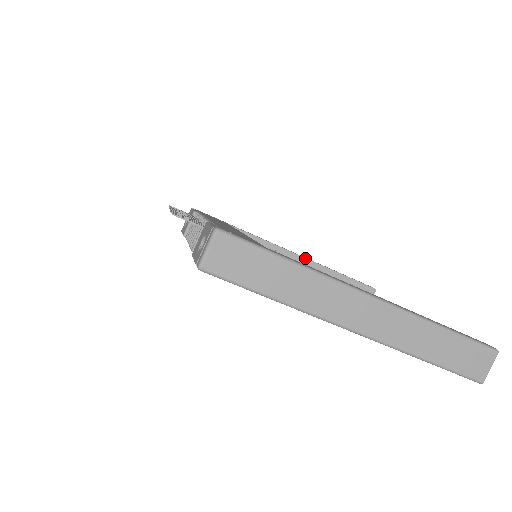
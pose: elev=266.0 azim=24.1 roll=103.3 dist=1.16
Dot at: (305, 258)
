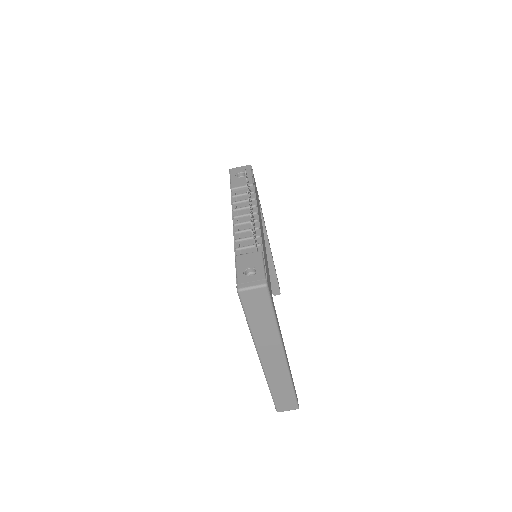
Dot at: (270, 250)
